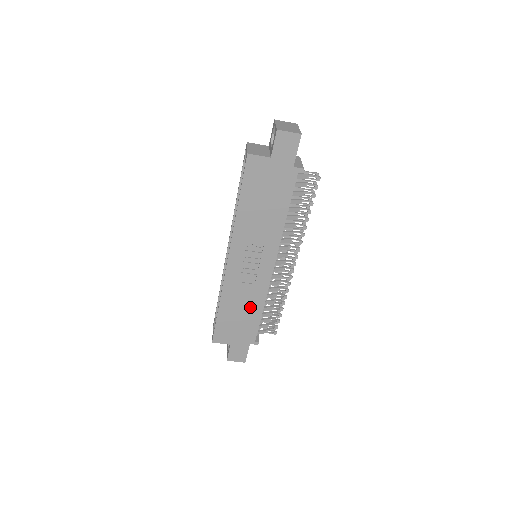
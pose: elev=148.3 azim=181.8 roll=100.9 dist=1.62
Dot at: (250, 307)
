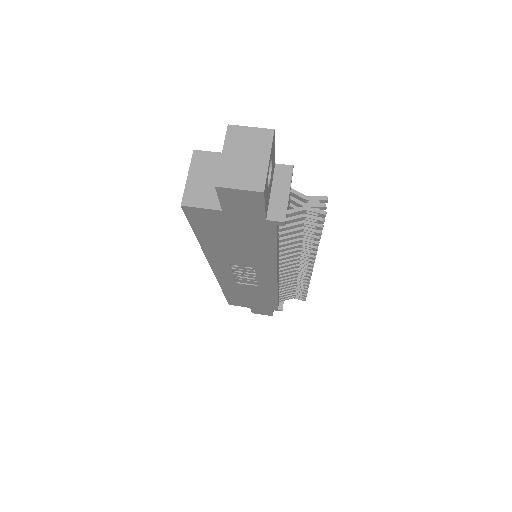
Dot at: (260, 295)
